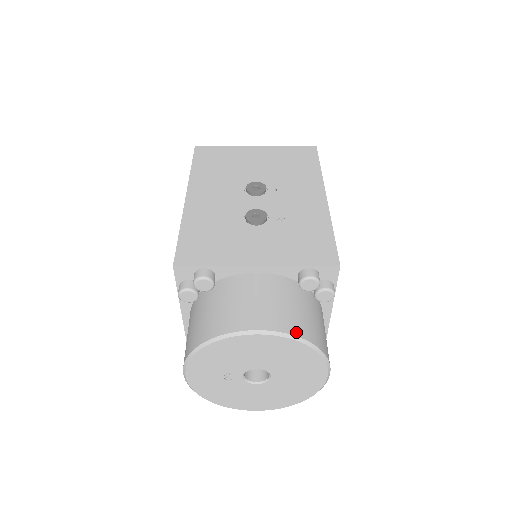
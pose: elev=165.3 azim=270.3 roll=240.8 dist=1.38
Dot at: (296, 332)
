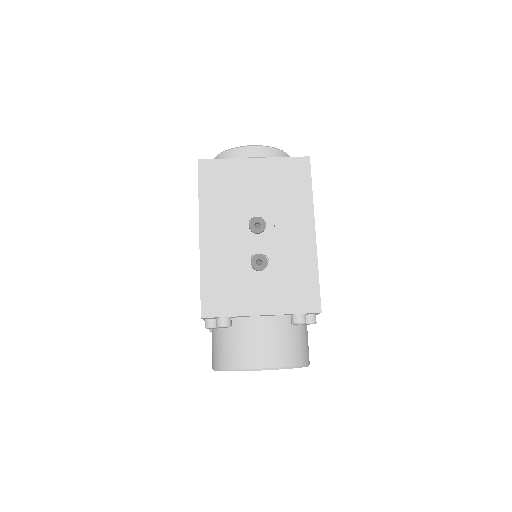
Dot at: (289, 364)
